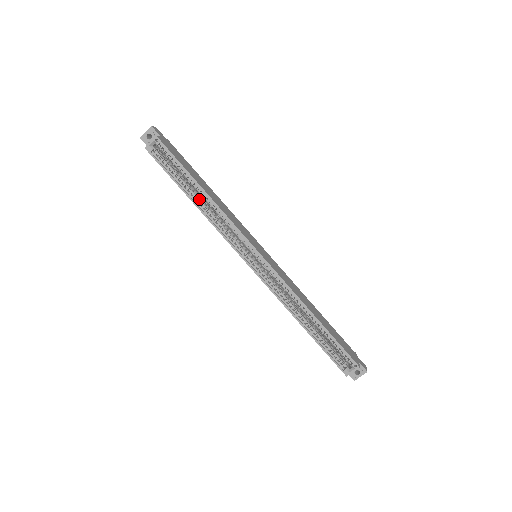
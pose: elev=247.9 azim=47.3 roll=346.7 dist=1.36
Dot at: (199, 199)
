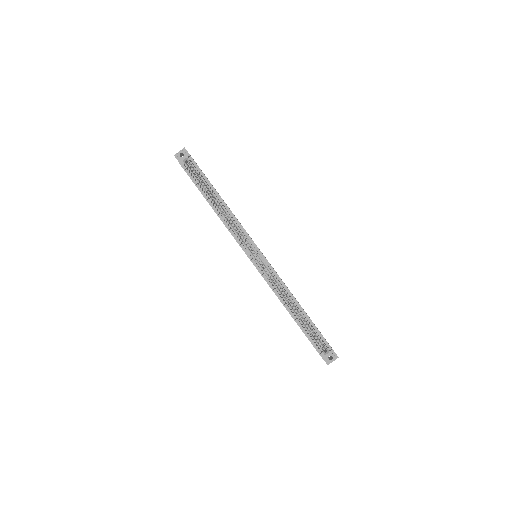
Dot at: occluded
